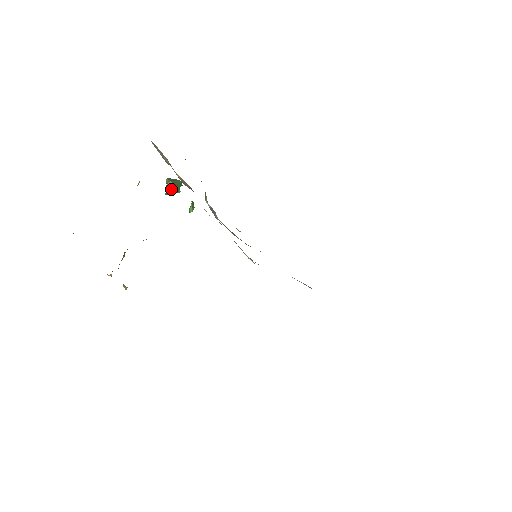
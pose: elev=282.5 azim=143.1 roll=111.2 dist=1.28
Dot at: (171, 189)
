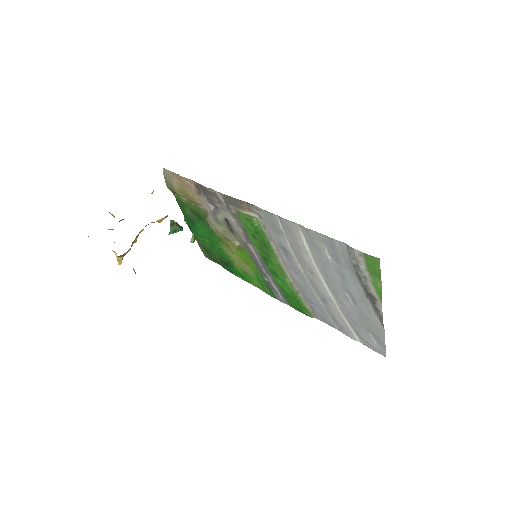
Dot at: (175, 226)
